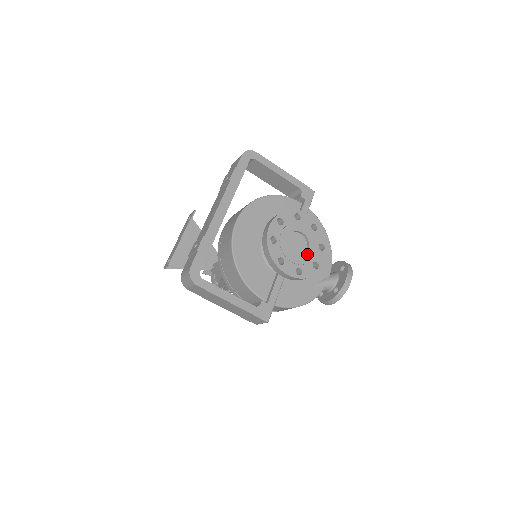
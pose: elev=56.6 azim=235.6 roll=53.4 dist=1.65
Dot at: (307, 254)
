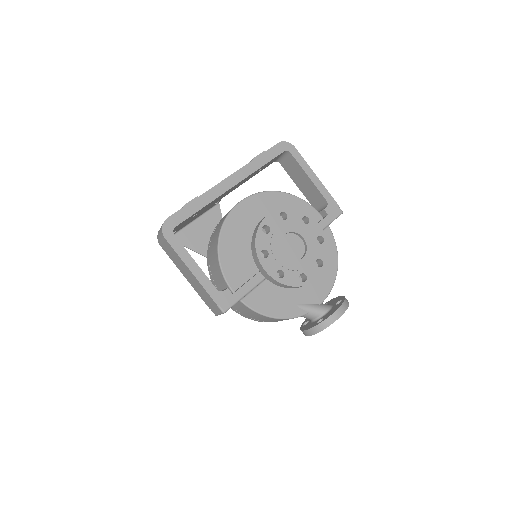
Dot at: (298, 261)
